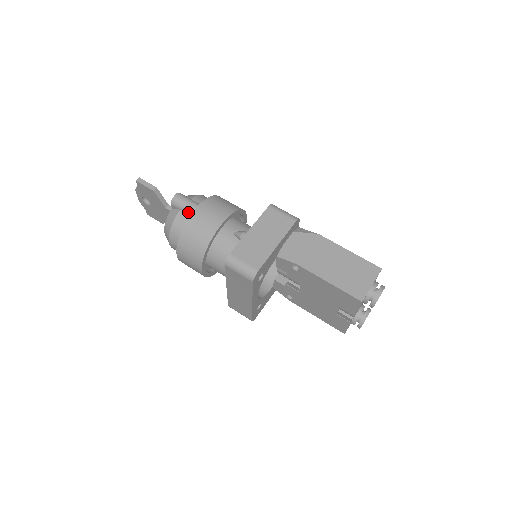
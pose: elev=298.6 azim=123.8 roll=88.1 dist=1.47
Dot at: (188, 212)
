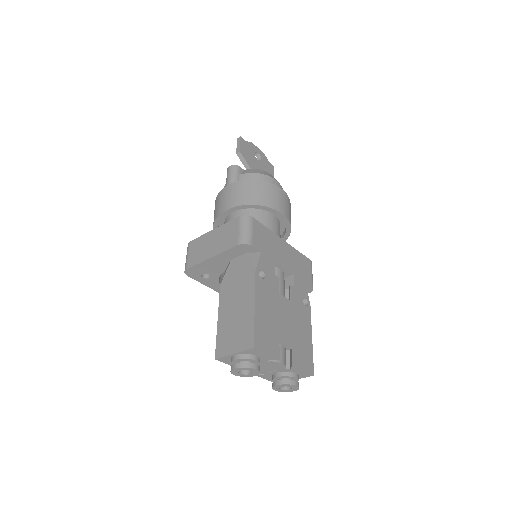
Dot at: occluded
